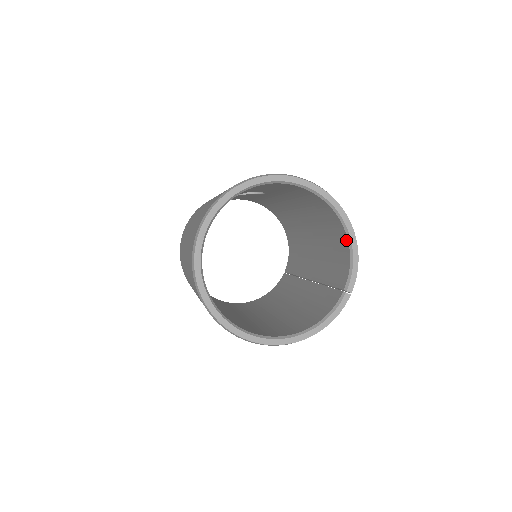
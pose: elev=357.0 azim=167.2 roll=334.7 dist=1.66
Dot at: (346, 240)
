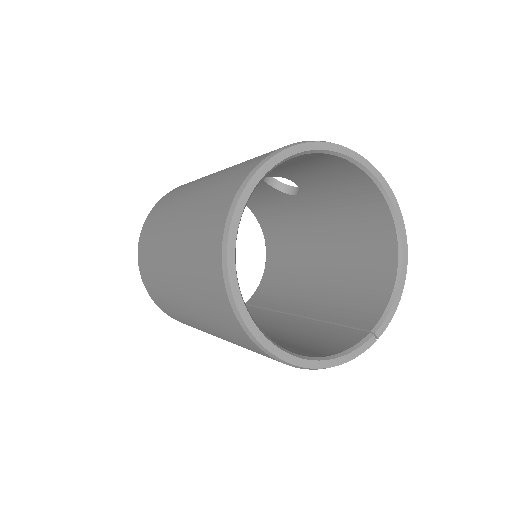
Dot at: (393, 276)
